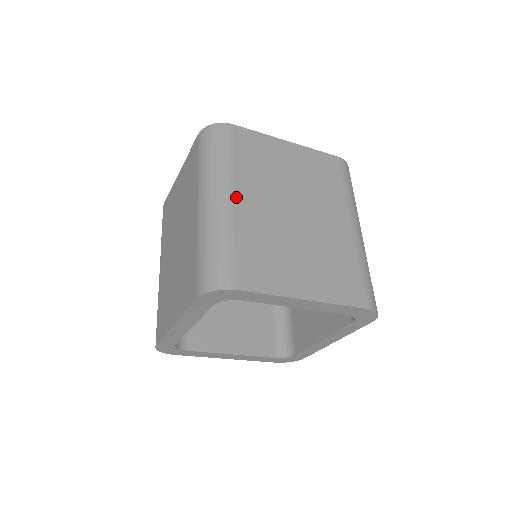
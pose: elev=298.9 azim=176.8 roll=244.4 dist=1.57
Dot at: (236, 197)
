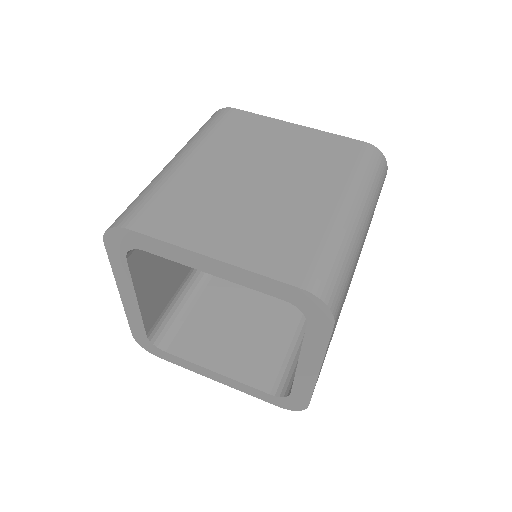
Dot at: (191, 159)
